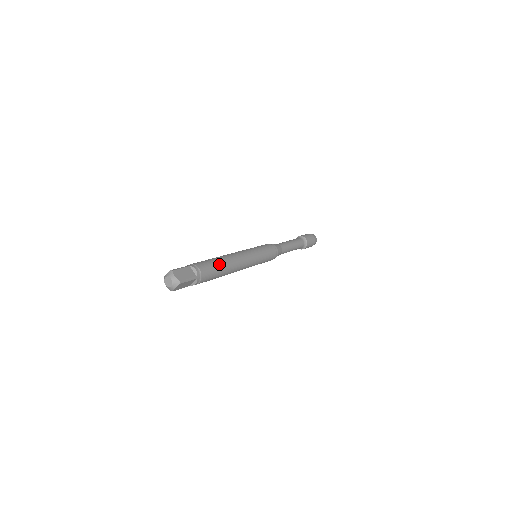
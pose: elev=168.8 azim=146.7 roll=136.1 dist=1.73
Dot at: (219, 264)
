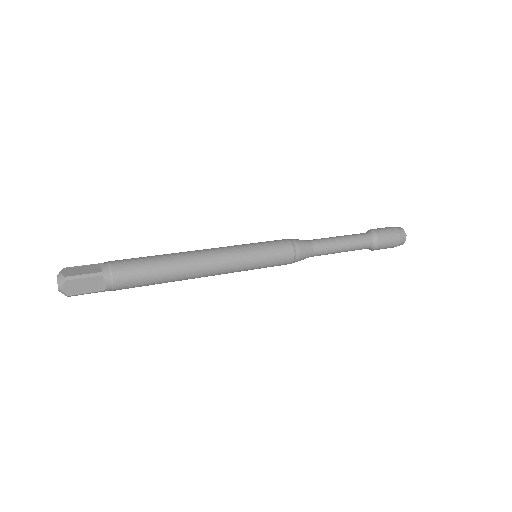
Dot at: (157, 279)
